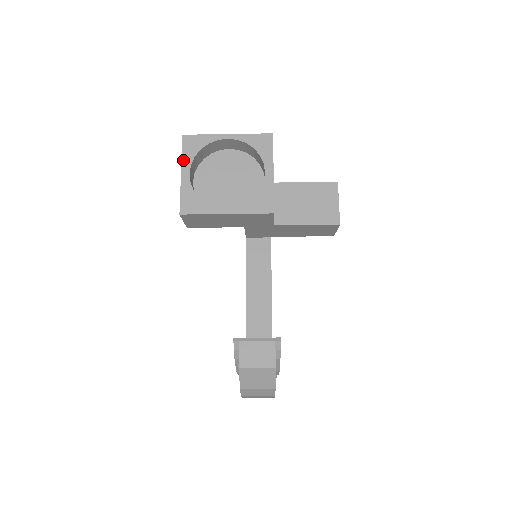
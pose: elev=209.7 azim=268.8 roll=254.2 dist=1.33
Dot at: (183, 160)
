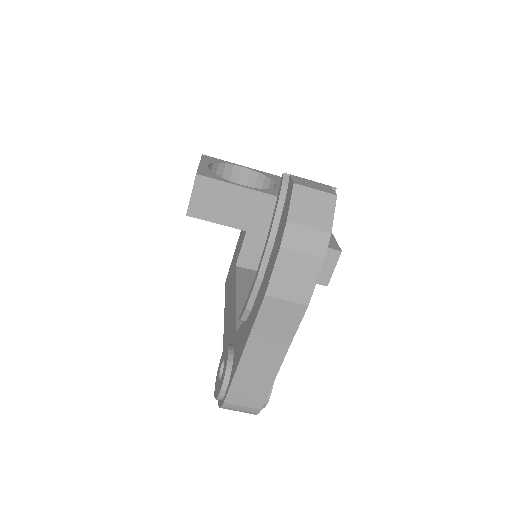
Dot at: (202, 160)
